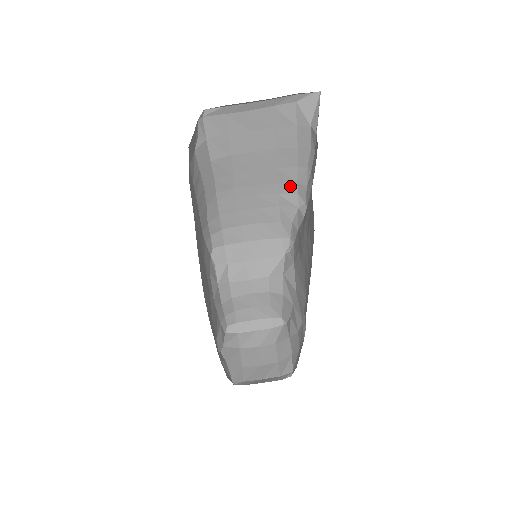
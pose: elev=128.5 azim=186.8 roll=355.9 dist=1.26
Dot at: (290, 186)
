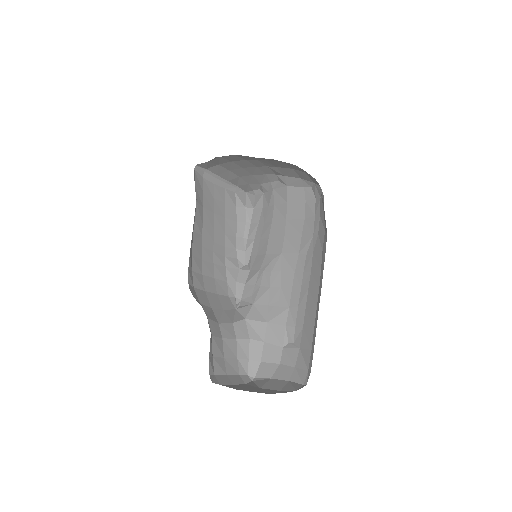
Dot at: (232, 251)
